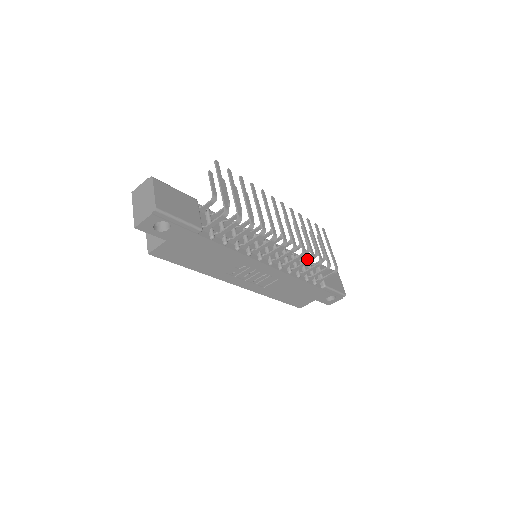
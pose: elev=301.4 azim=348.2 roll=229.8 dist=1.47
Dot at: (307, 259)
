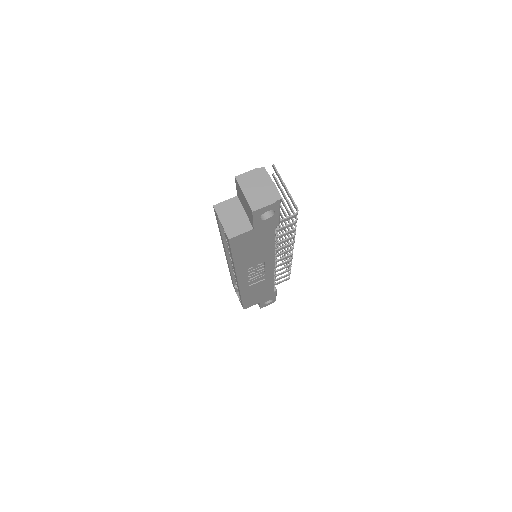
Dot at: occluded
